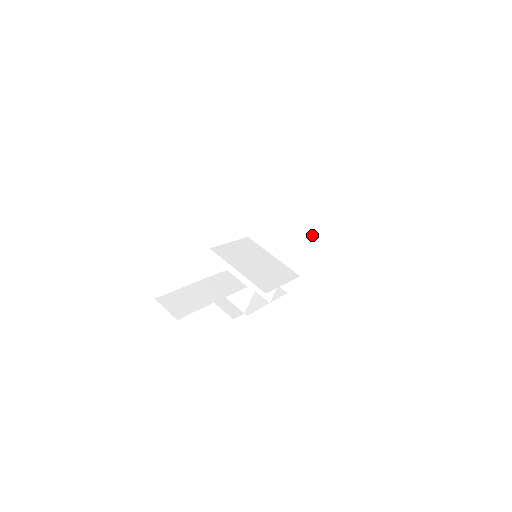
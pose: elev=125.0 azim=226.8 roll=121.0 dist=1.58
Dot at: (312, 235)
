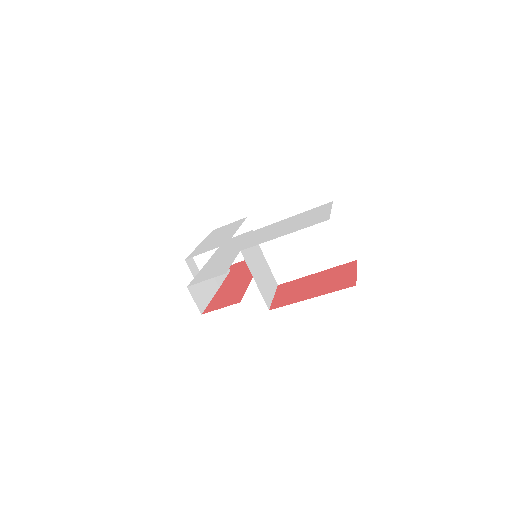
Dot at: (310, 268)
